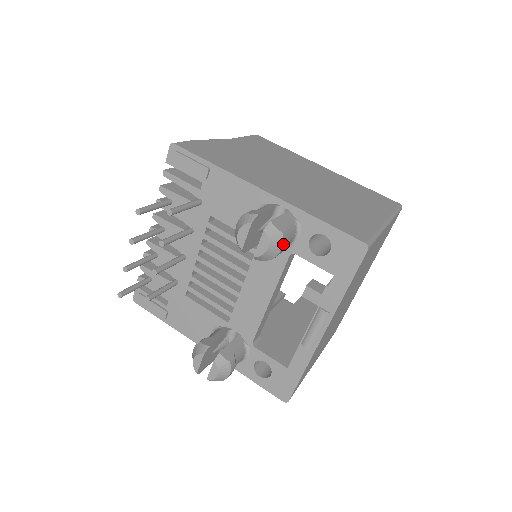
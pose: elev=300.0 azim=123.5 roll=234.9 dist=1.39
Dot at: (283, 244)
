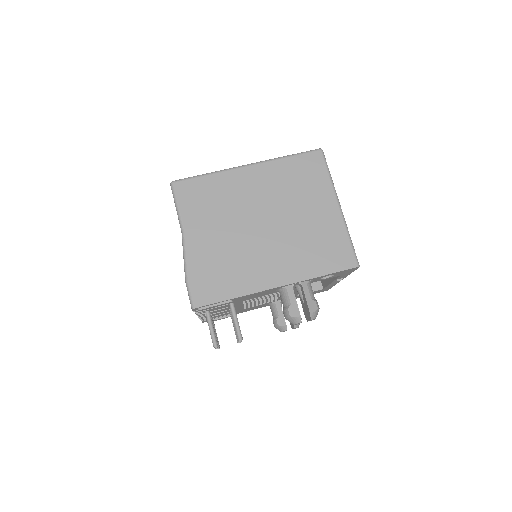
Dot at: (319, 308)
